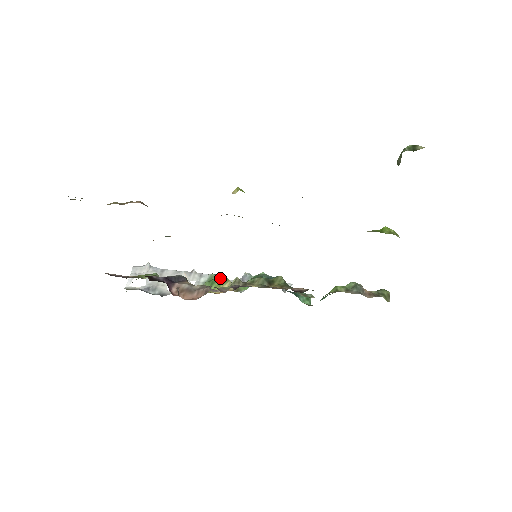
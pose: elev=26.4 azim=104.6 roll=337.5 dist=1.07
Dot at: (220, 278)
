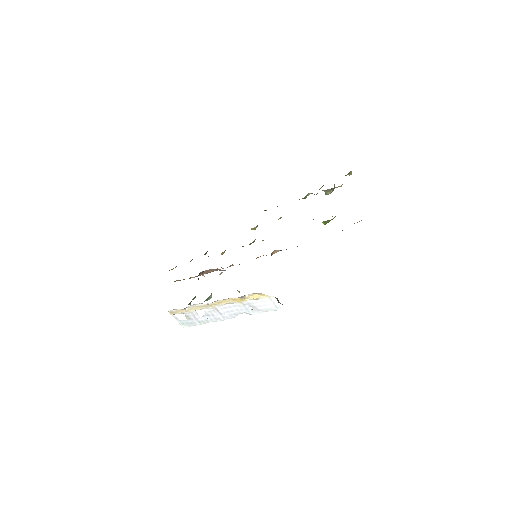
Dot at: (236, 313)
